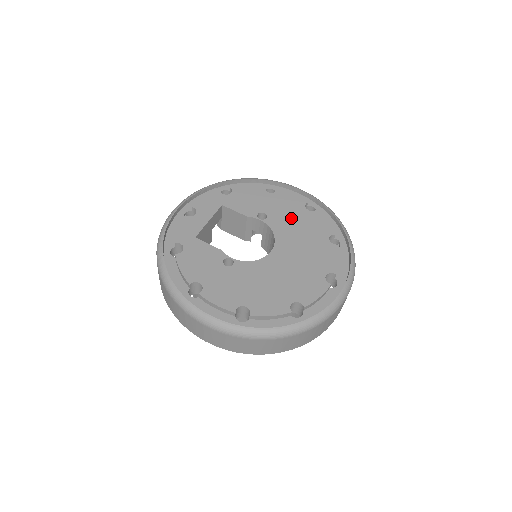
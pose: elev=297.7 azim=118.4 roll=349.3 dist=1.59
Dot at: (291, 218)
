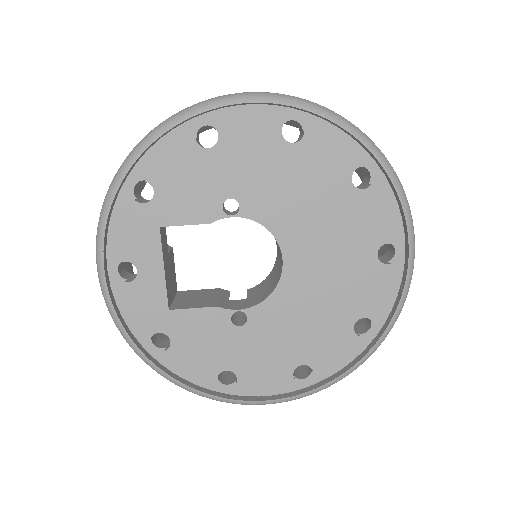
Dot at: (276, 181)
